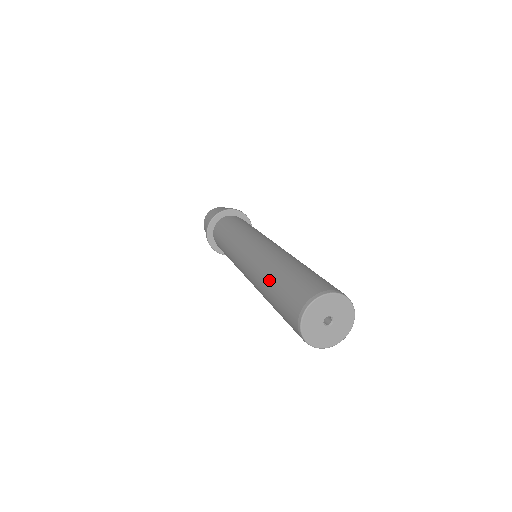
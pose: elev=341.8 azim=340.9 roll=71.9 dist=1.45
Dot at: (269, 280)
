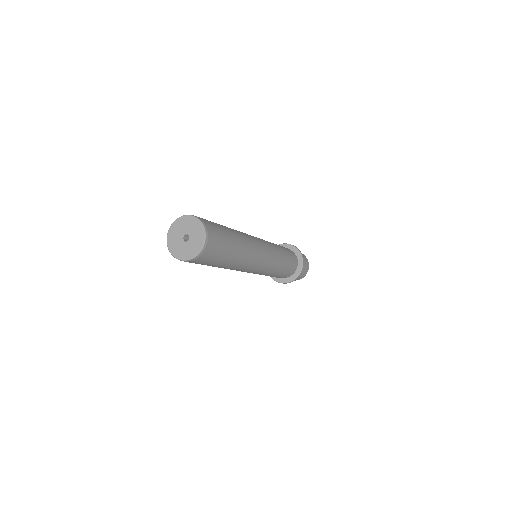
Dot at: occluded
